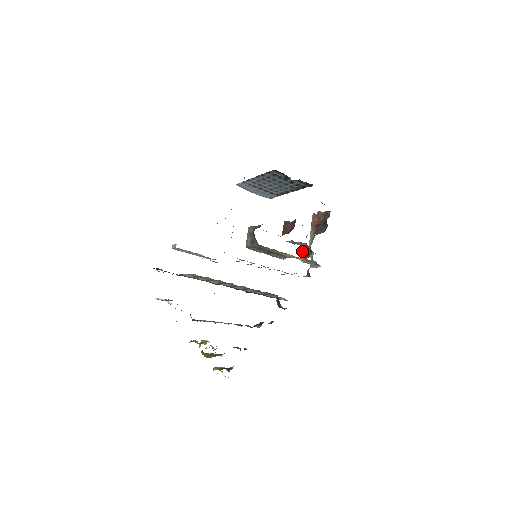
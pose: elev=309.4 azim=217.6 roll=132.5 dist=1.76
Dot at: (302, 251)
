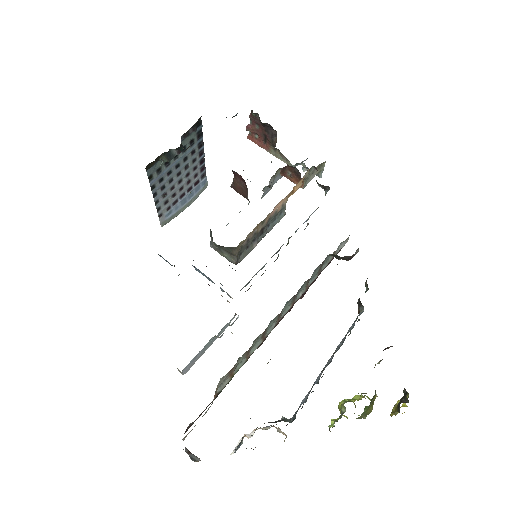
Dot at: occluded
